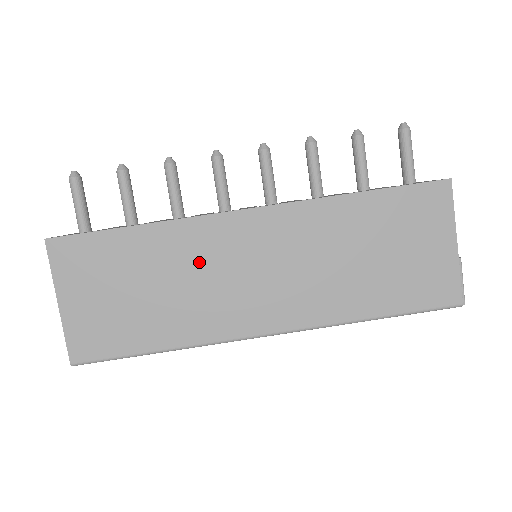
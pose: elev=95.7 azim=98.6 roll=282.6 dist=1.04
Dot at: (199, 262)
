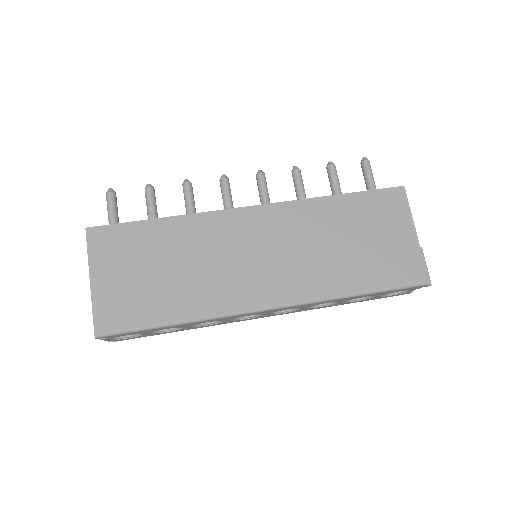
Dot at: (211, 247)
